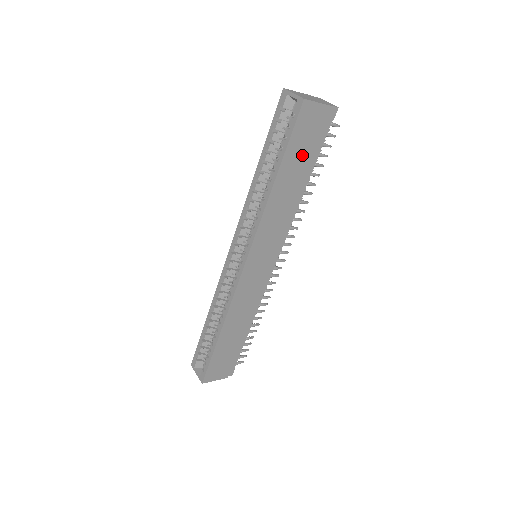
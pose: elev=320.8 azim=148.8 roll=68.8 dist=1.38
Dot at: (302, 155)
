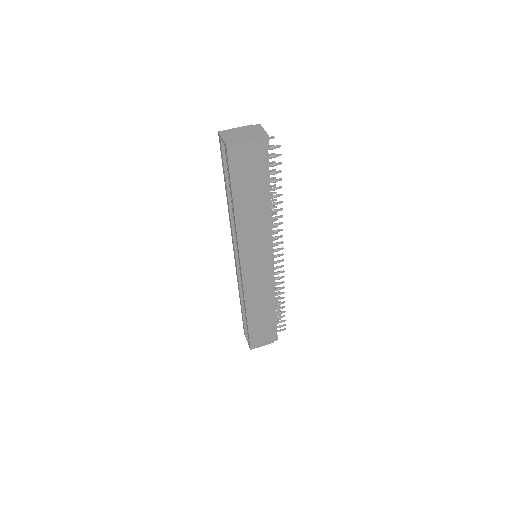
Dot at: (250, 182)
